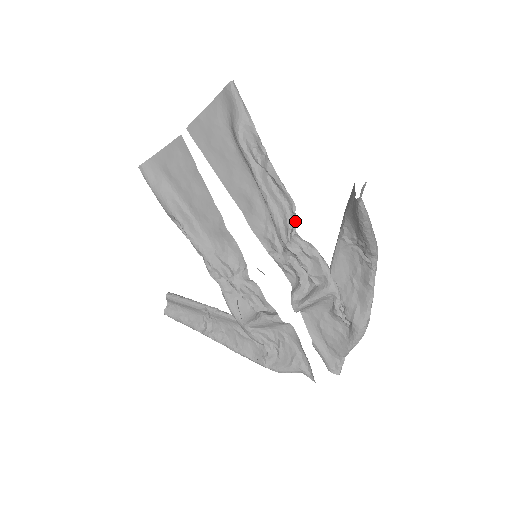
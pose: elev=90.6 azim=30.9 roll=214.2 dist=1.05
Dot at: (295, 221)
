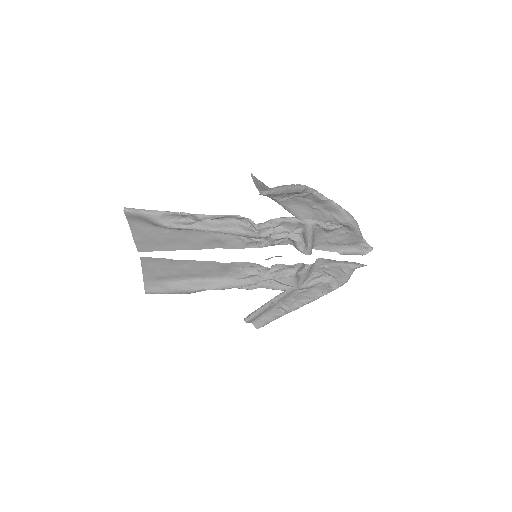
Dot at: (248, 221)
